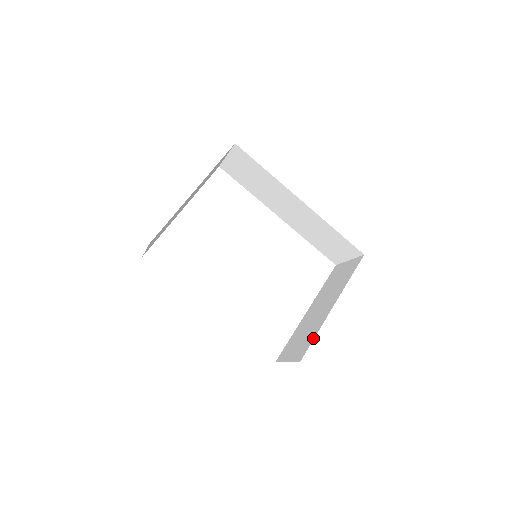
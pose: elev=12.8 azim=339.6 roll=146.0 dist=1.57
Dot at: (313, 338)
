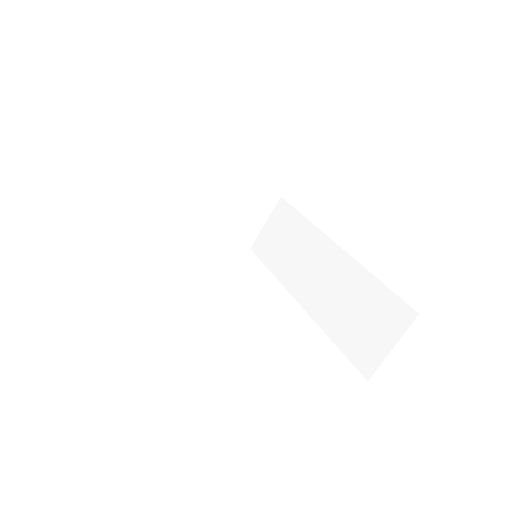
Dot at: occluded
